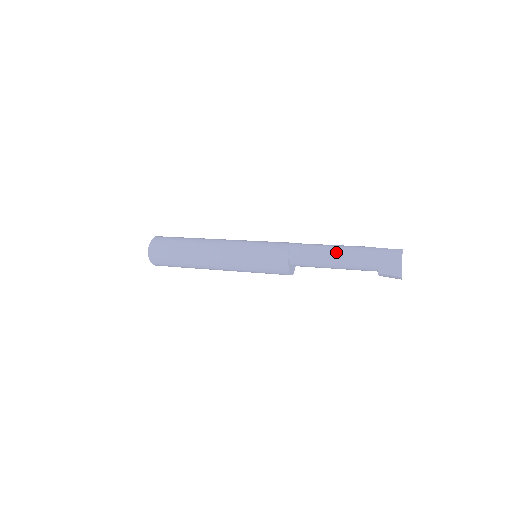
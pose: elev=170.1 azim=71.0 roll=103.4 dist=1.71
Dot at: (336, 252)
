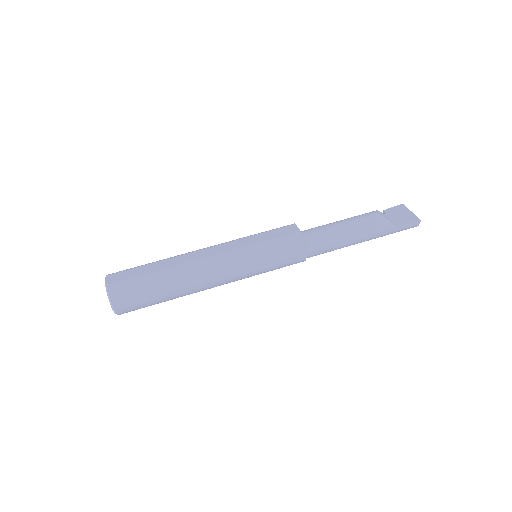
Dot at: occluded
